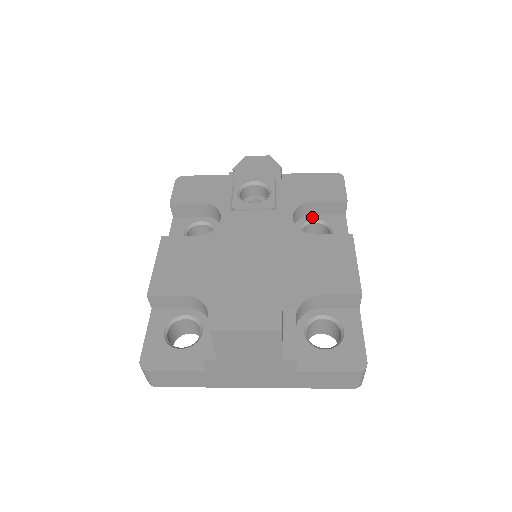
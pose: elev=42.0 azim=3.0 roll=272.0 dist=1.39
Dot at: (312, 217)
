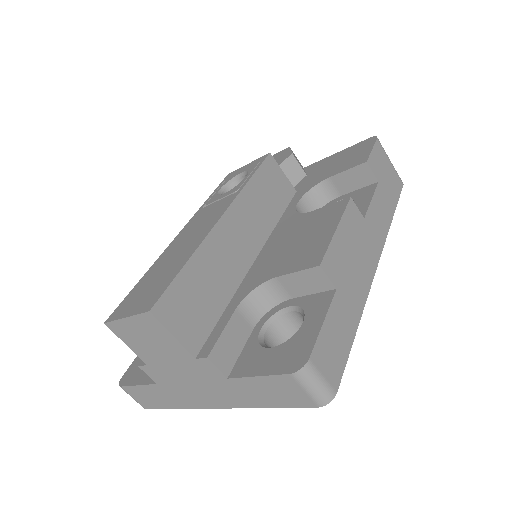
Dot at: (338, 198)
